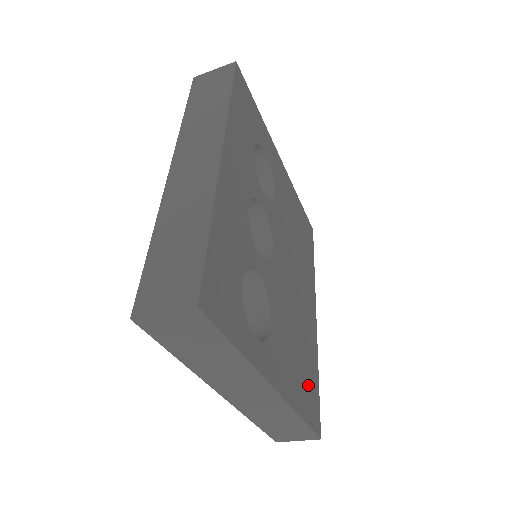
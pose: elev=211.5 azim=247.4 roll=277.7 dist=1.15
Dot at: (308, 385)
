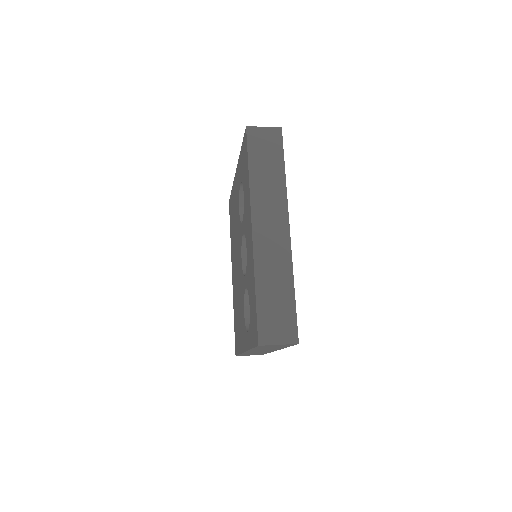
Dot at: occluded
